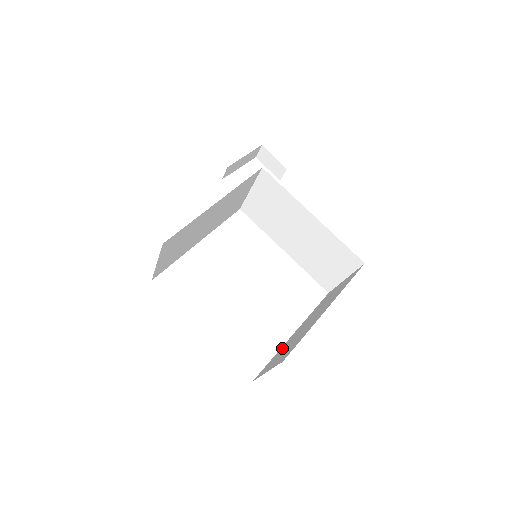
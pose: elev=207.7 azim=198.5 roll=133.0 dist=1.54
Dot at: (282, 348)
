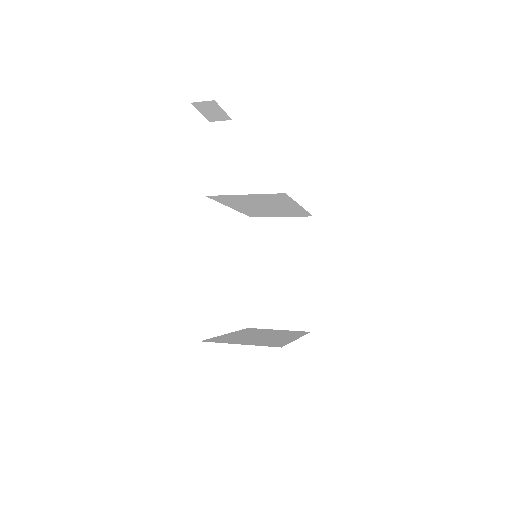
Dot at: (258, 294)
